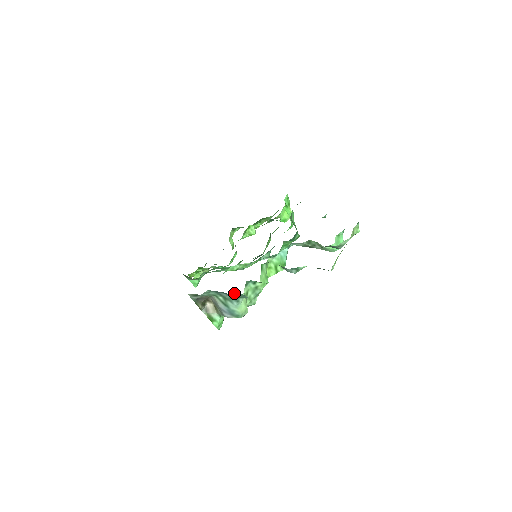
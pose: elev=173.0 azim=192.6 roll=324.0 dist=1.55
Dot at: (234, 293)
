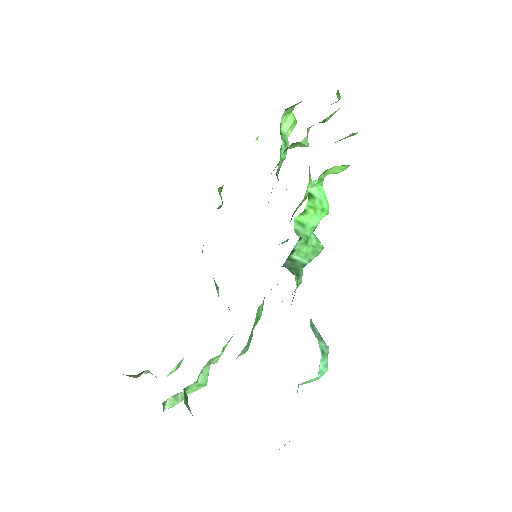
Dot at: occluded
